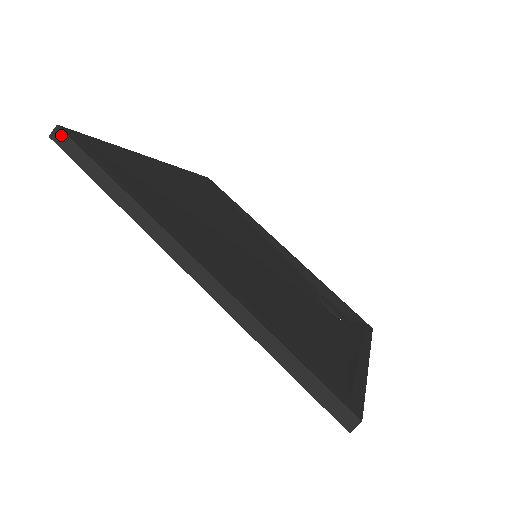
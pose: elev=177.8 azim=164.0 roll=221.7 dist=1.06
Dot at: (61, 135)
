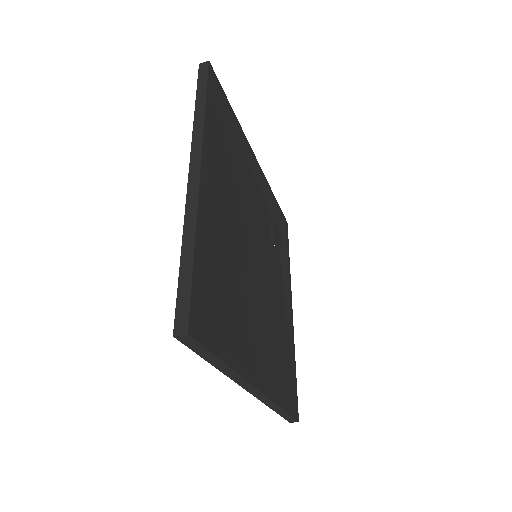
Dot at: (189, 339)
